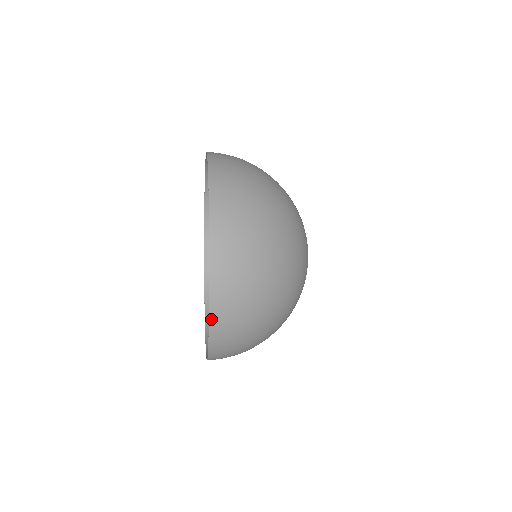
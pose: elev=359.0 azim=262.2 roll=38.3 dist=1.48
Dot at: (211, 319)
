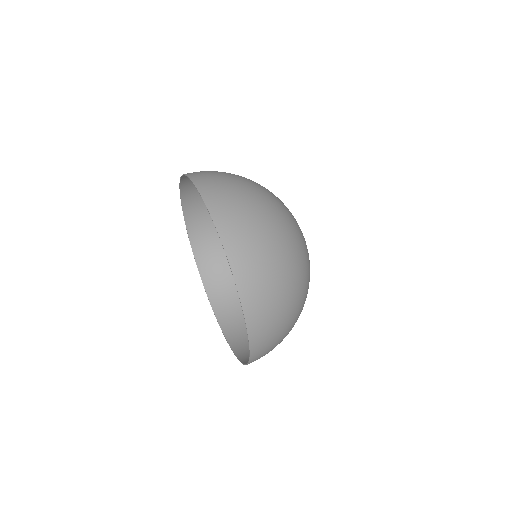
Dot at: (251, 350)
